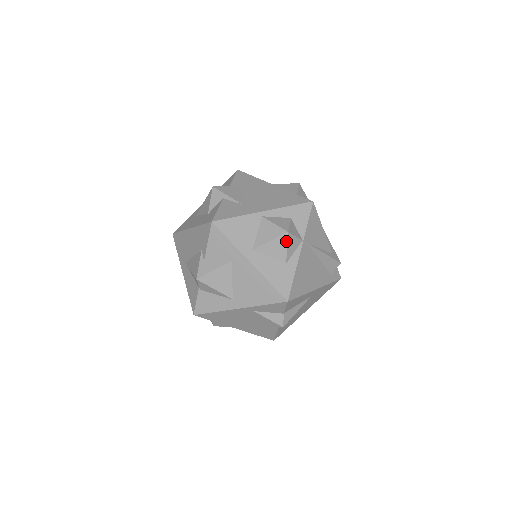
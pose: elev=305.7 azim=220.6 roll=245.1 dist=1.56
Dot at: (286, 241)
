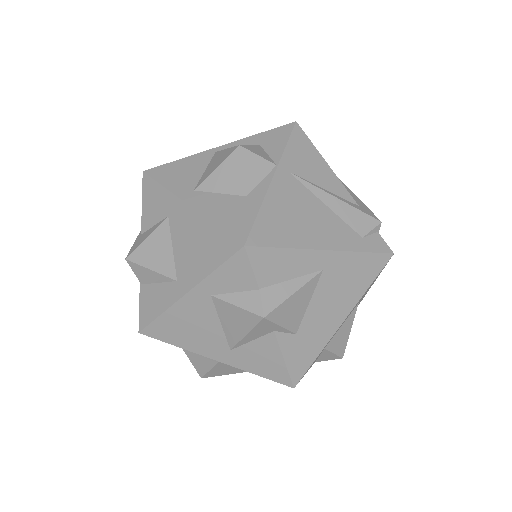
Dot at: (240, 160)
